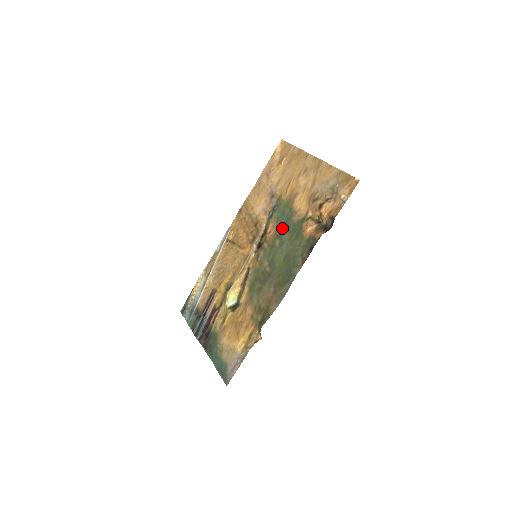
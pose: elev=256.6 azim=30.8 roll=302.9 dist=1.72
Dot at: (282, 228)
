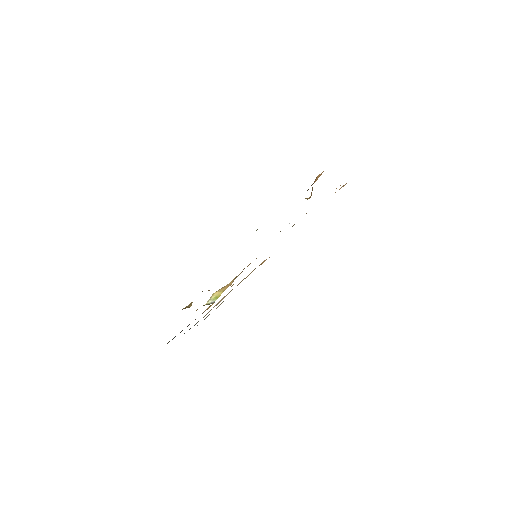
Dot at: occluded
